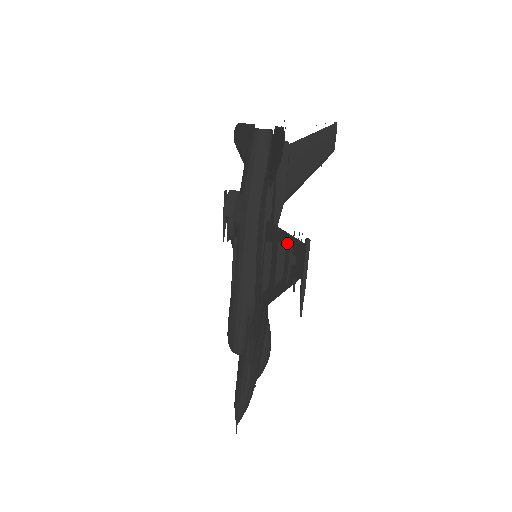
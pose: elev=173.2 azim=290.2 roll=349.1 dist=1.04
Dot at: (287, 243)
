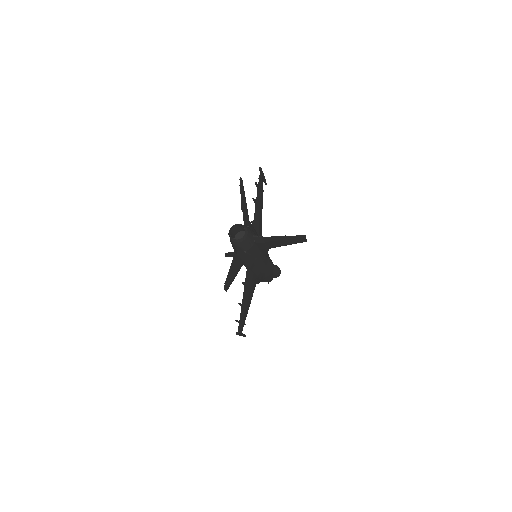
Dot at: (242, 307)
